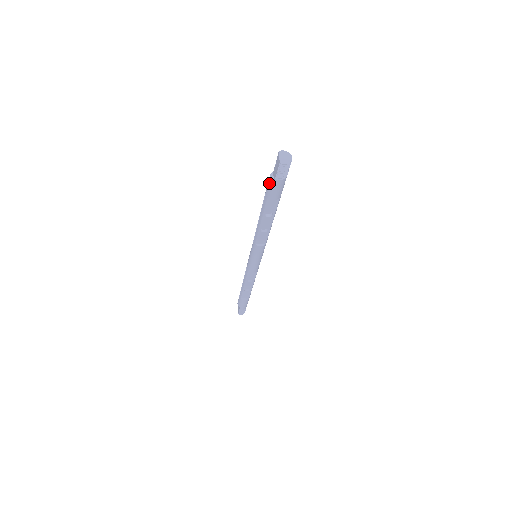
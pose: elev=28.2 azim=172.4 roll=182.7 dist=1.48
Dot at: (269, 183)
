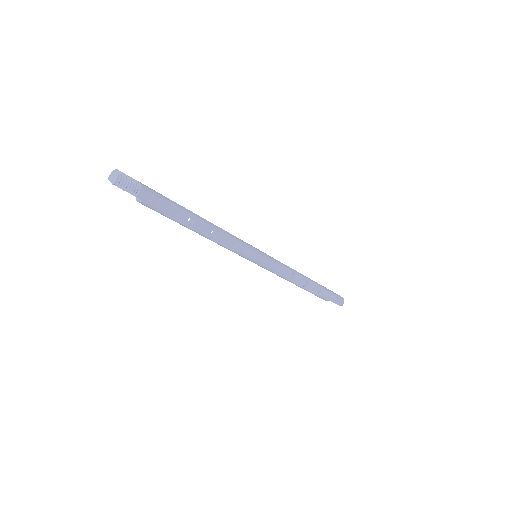
Dot at: occluded
